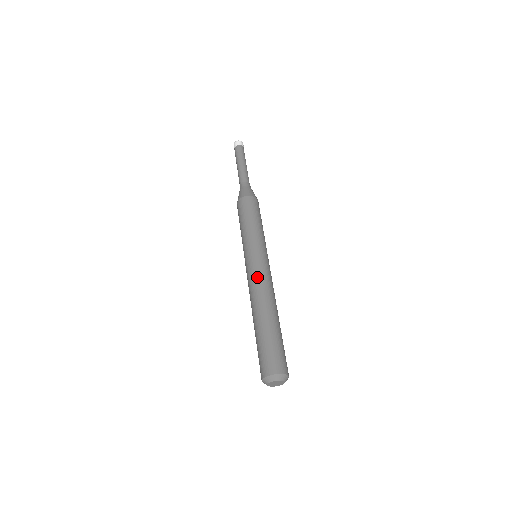
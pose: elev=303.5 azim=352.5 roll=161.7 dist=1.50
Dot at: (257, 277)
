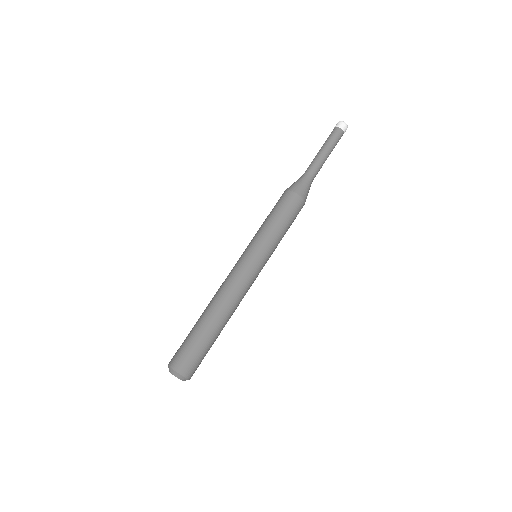
Dot at: (234, 279)
